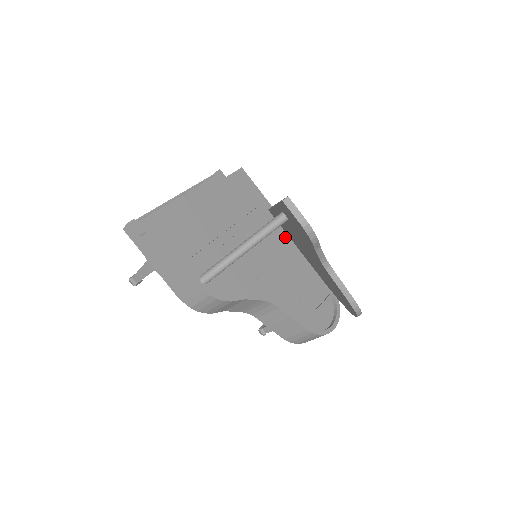
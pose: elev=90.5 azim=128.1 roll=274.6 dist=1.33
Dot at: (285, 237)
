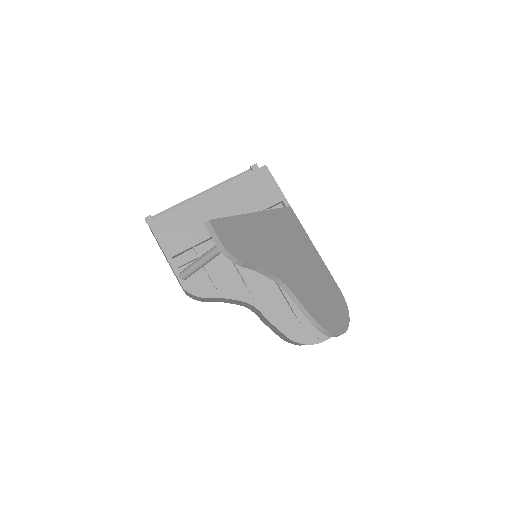
Dot at: occluded
